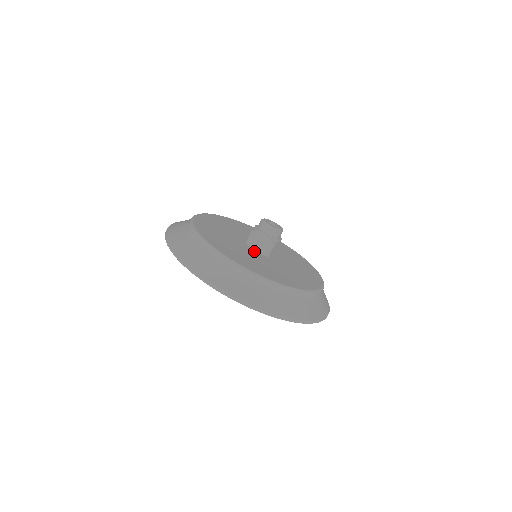
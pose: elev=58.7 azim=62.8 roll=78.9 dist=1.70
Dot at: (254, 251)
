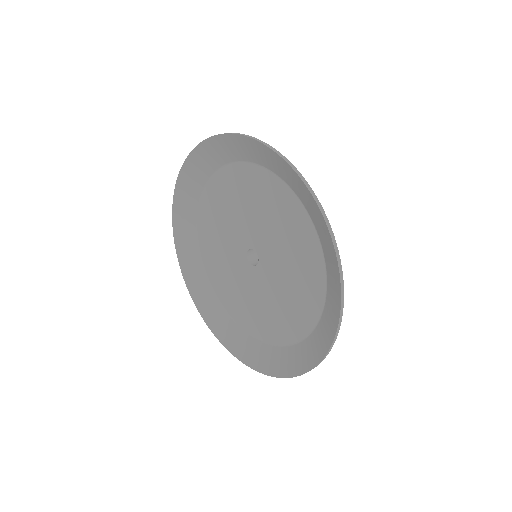
Dot at: occluded
